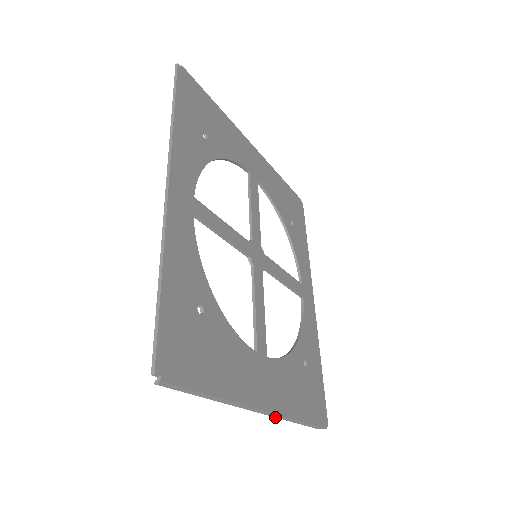
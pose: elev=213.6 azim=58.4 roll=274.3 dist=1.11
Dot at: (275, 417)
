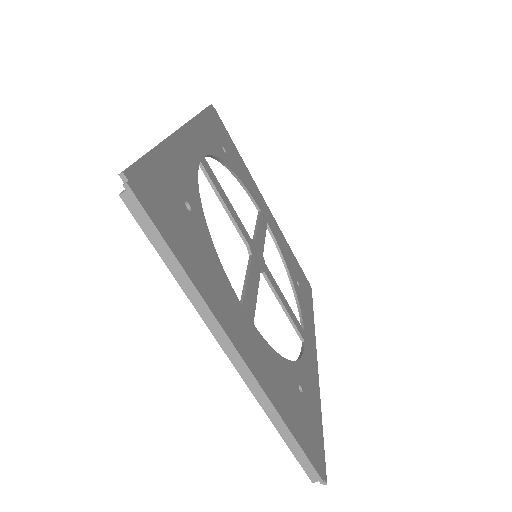
Dot at: (253, 395)
